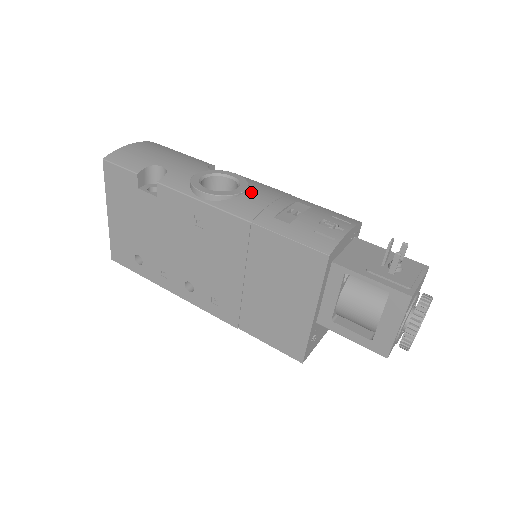
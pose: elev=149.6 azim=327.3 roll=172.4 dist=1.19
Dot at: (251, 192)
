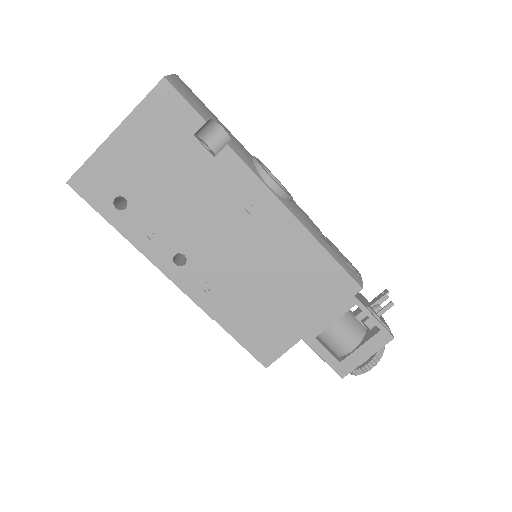
Dot at: (294, 201)
